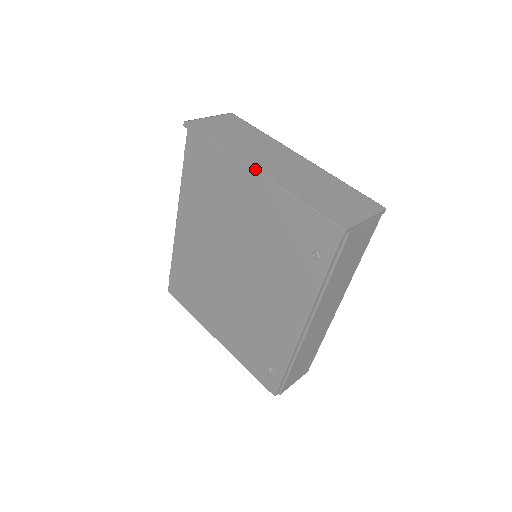
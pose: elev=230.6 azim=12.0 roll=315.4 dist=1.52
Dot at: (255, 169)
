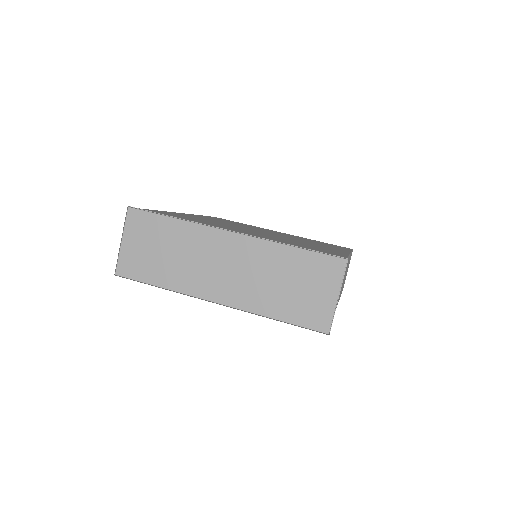
Dot at: occluded
